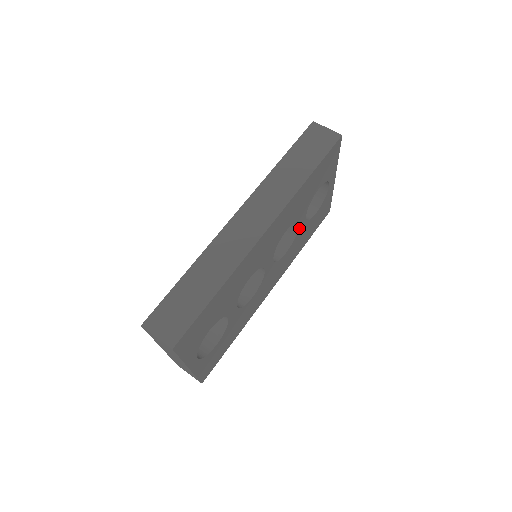
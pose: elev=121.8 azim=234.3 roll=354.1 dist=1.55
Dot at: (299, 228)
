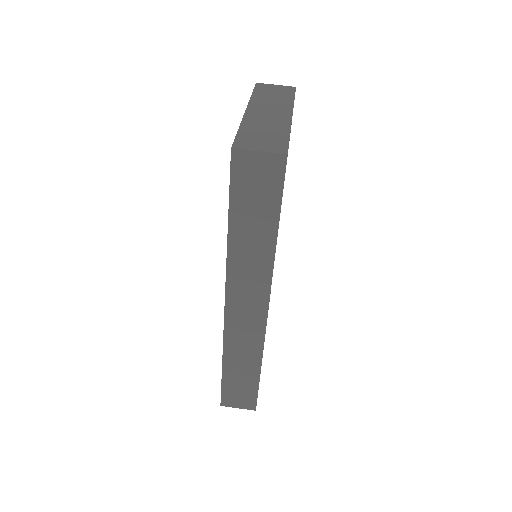
Dot at: occluded
